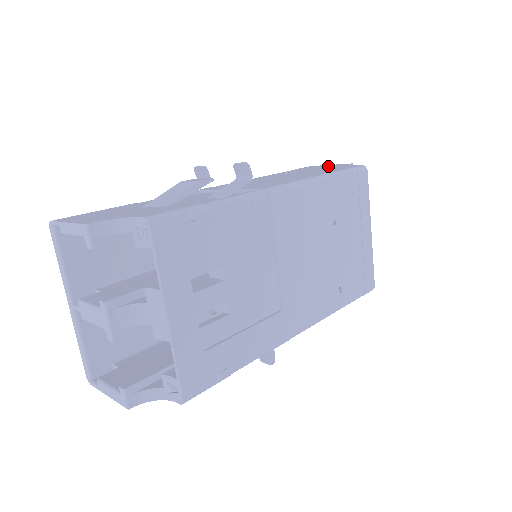
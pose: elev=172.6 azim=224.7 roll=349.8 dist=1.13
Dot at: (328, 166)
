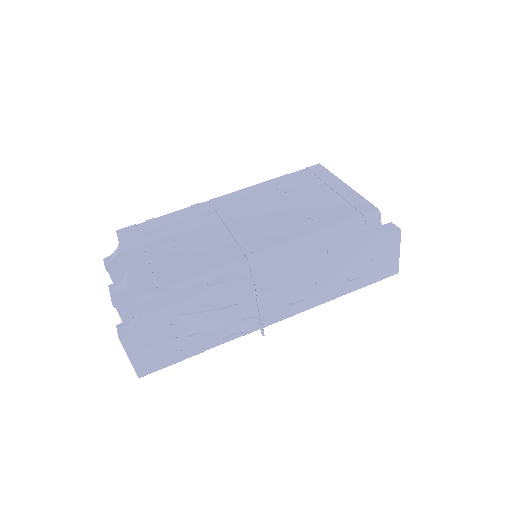
Dot at: occluded
